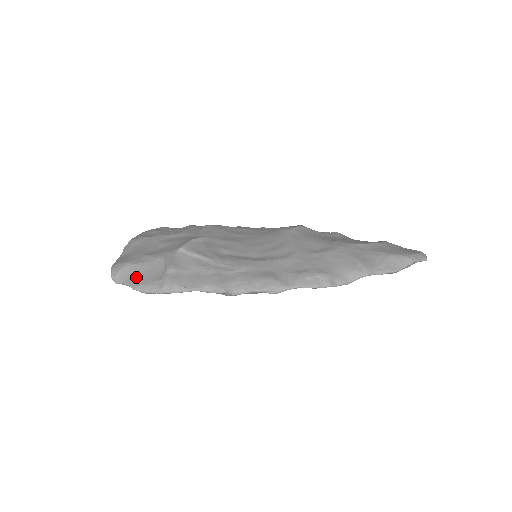
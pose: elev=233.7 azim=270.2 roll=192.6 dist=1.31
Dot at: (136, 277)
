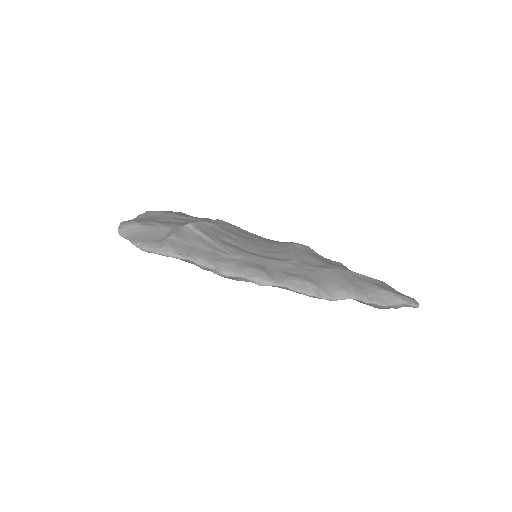
Dot at: (140, 235)
